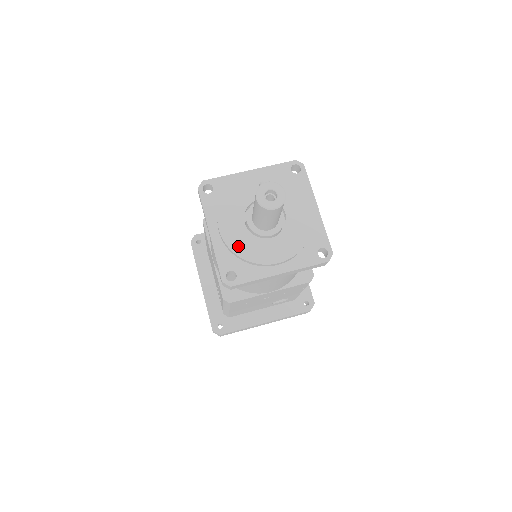
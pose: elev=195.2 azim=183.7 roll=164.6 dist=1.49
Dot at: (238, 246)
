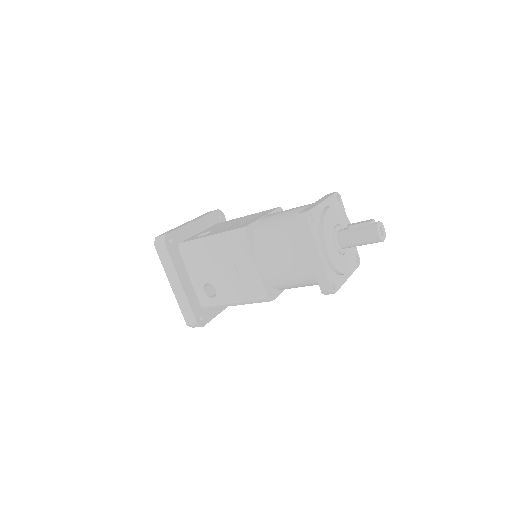
Dot at: (336, 263)
